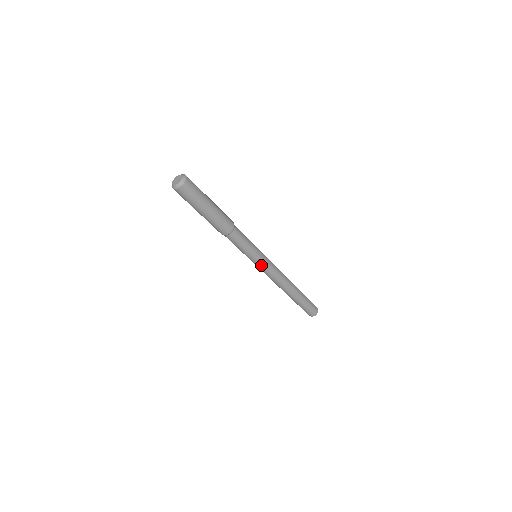
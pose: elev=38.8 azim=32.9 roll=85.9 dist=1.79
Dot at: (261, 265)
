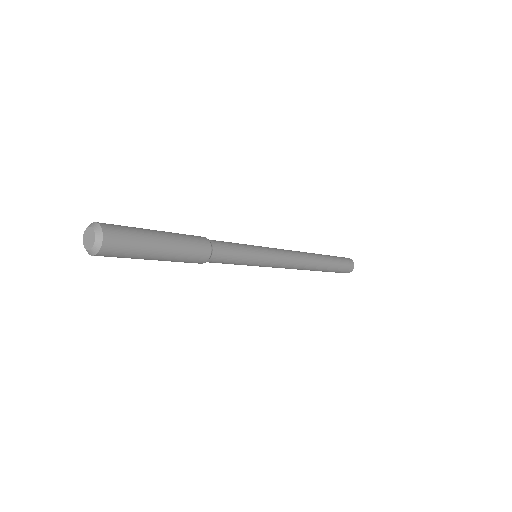
Dot at: occluded
